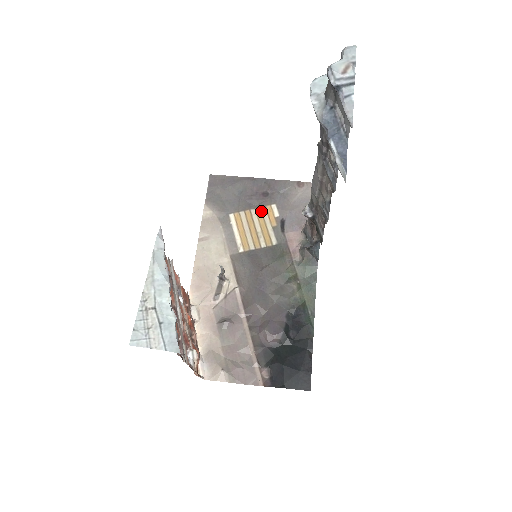
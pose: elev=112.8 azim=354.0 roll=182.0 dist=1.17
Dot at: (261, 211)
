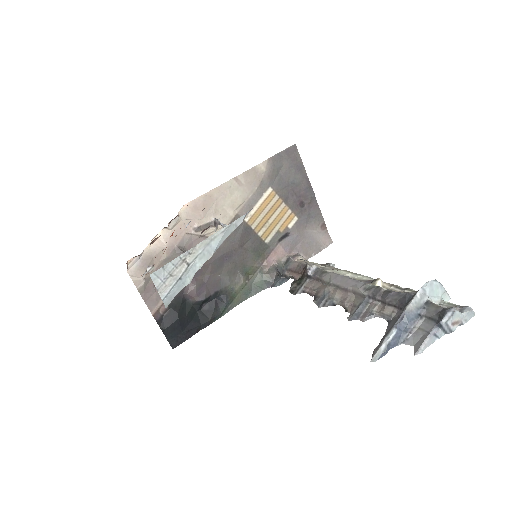
Dot at: (287, 211)
